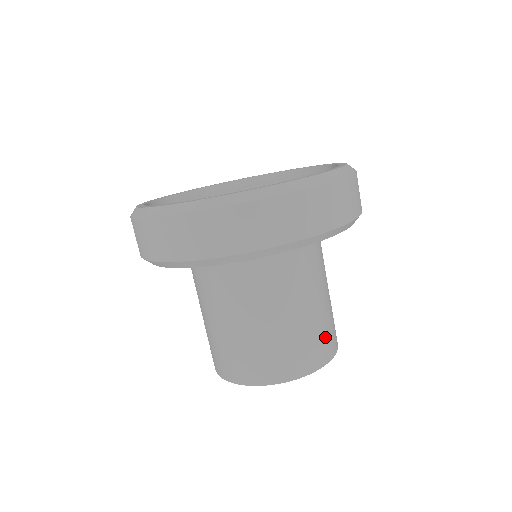
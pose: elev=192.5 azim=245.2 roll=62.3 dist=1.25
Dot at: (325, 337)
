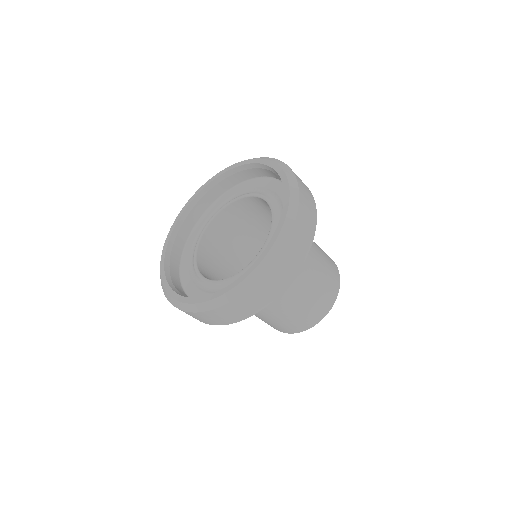
Dot at: (322, 300)
